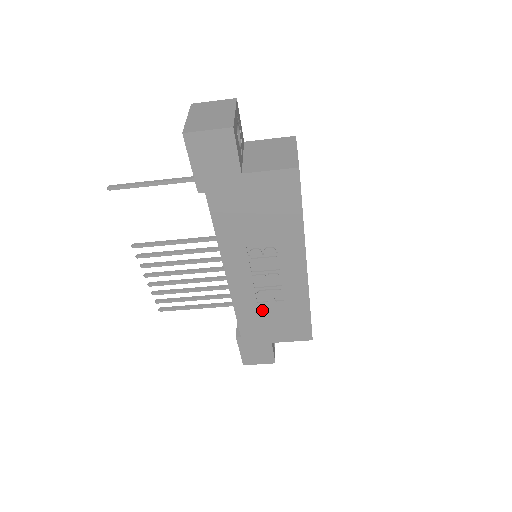
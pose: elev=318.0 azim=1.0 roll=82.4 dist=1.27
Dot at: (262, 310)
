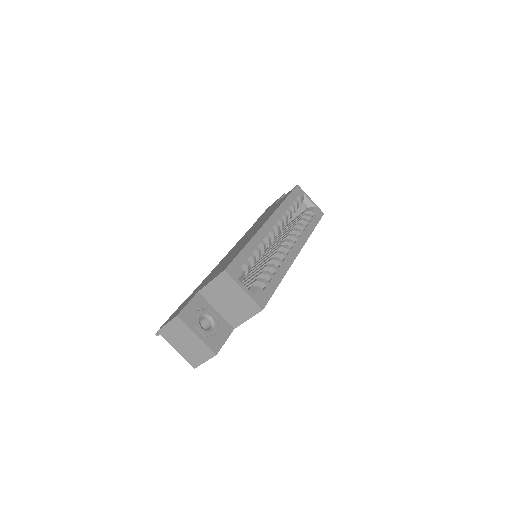
Dot at: occluded
